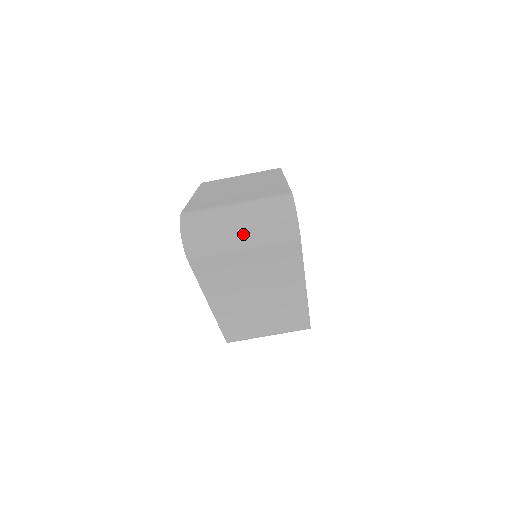
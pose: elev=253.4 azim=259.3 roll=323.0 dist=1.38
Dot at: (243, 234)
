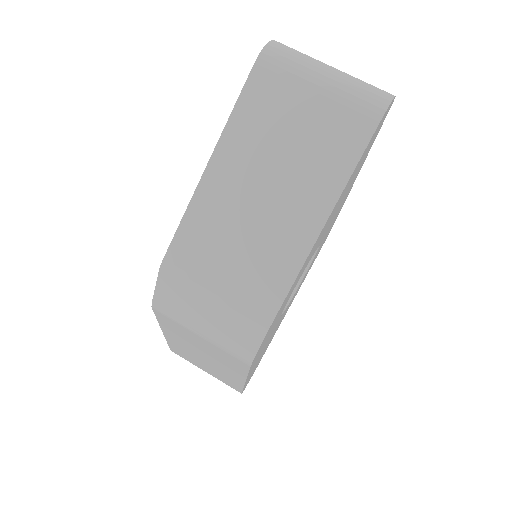
Dot at: (330, 74)
